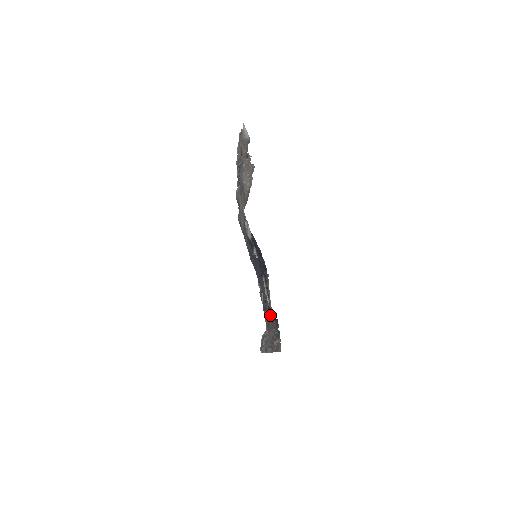
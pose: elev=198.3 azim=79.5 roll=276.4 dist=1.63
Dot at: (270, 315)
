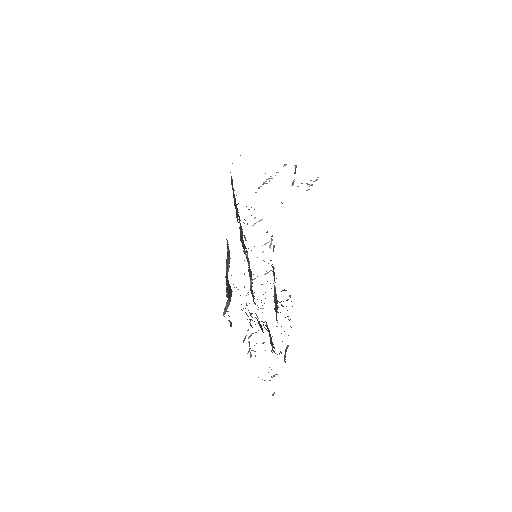
Dot at: occluded
